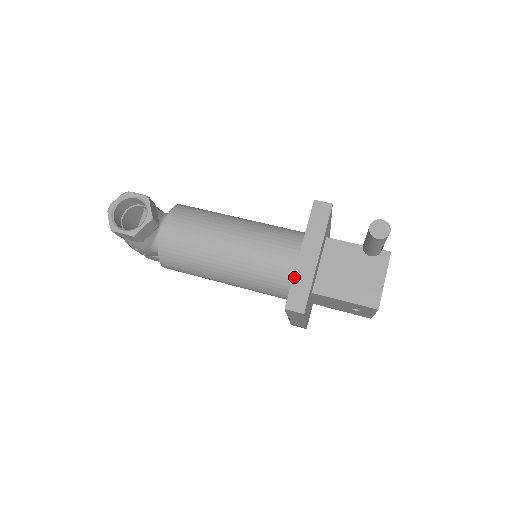
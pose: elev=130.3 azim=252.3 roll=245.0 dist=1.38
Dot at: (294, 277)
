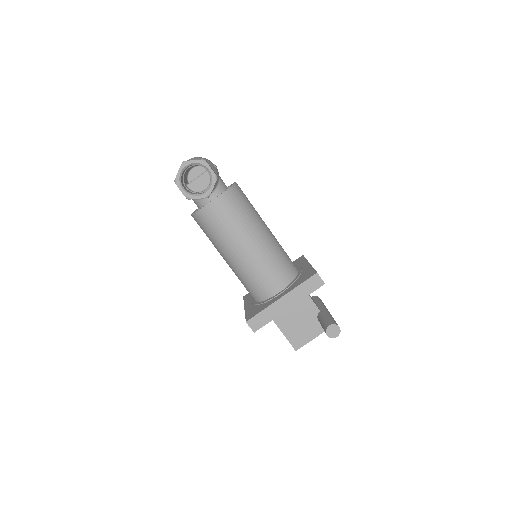
Dot at: (266, 309)
